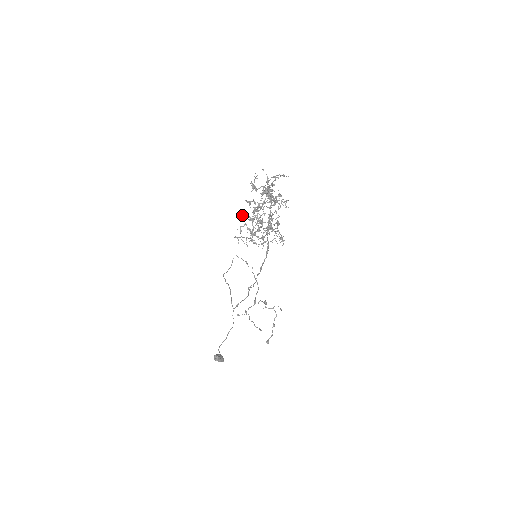
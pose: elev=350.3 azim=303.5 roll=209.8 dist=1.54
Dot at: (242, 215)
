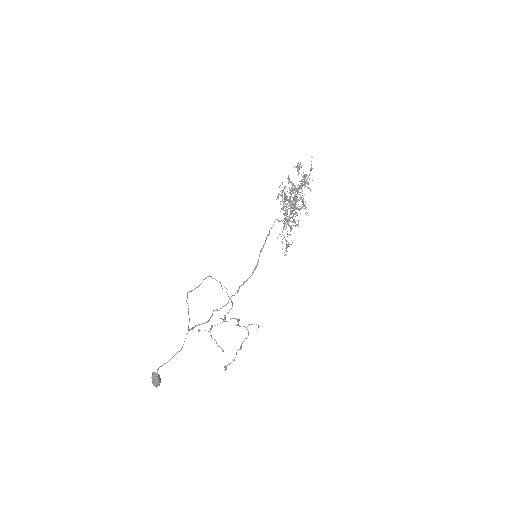
Dot at: occluded
